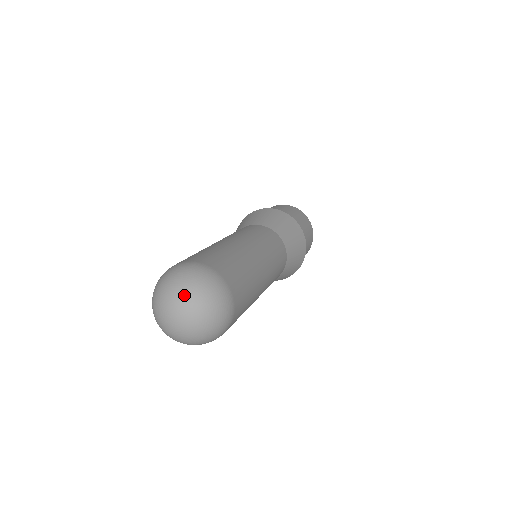
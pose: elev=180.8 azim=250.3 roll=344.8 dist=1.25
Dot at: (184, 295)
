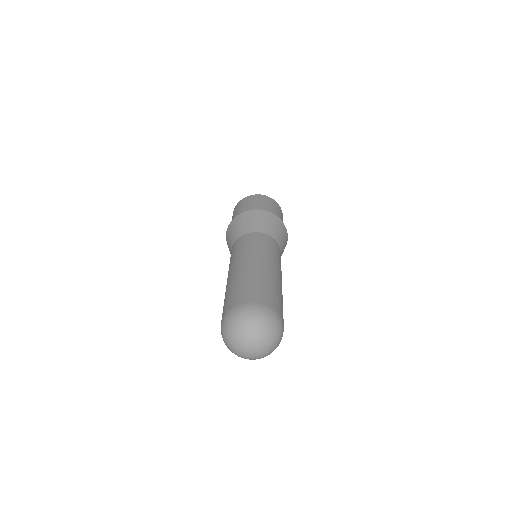
Dot at: (258, 334)
